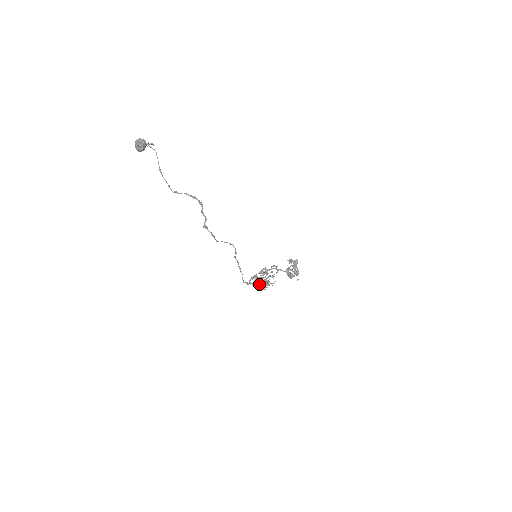
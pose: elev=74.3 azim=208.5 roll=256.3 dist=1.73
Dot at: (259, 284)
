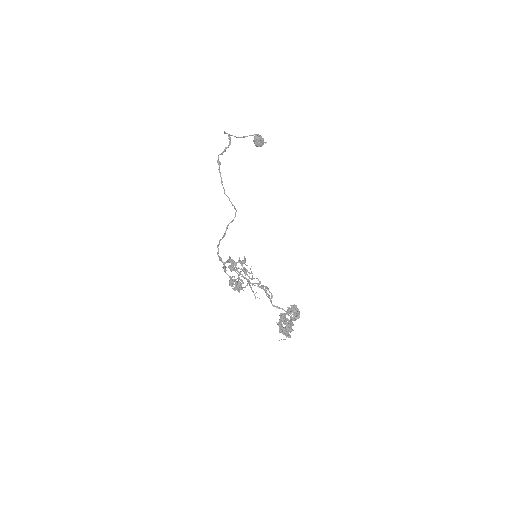
Dot at: occluded
